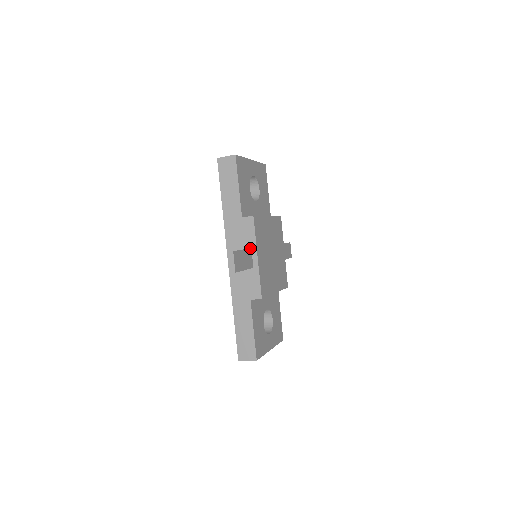
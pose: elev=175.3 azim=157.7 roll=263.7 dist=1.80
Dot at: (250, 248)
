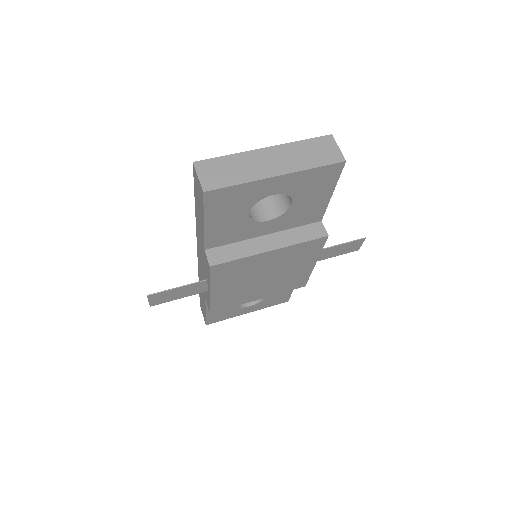
Dot at: (204, 280)
